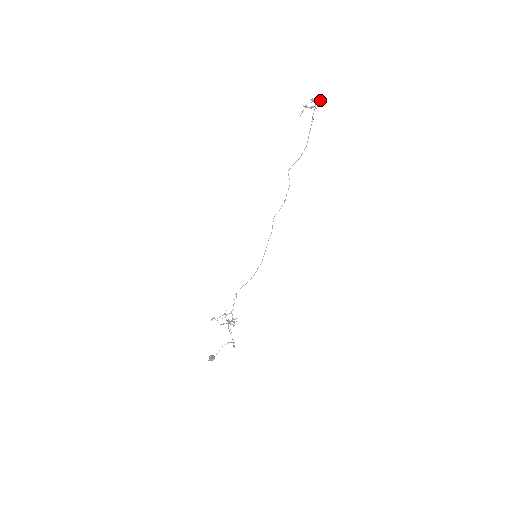
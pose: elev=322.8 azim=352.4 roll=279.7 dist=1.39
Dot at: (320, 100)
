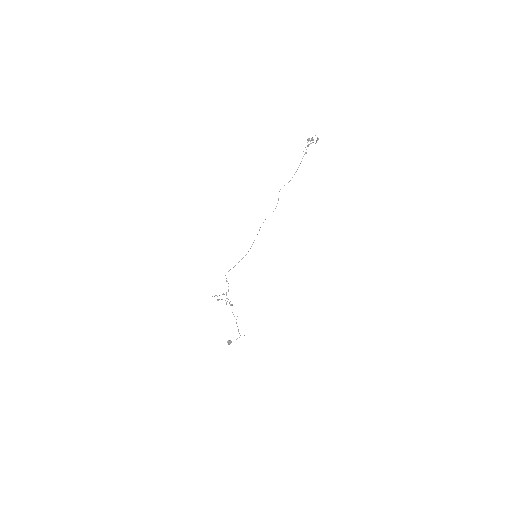
Dot at: (311, 139)
